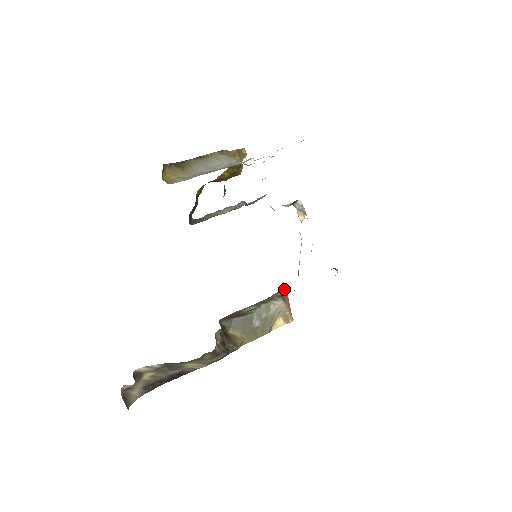
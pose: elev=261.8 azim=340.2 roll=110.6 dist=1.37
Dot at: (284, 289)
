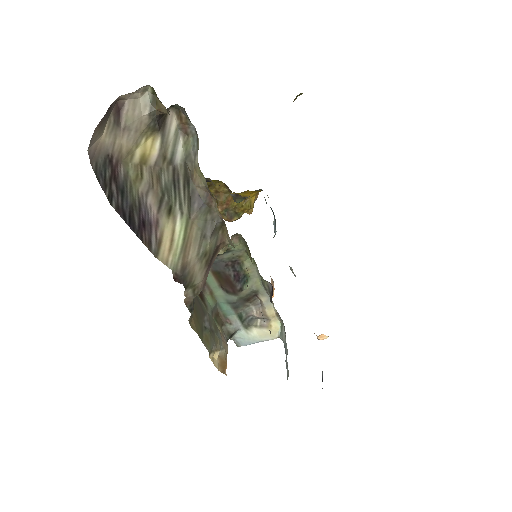
Dot at: (252, 319)
